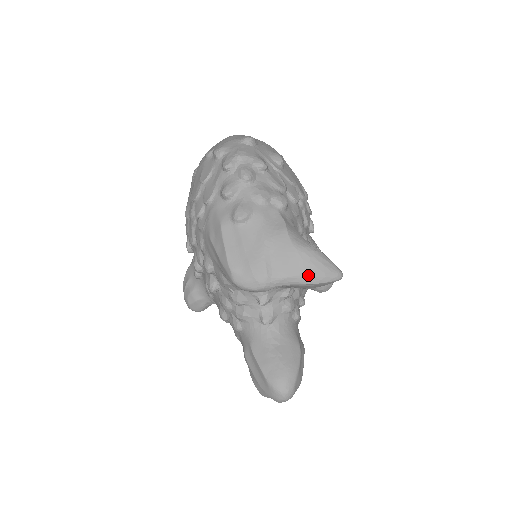
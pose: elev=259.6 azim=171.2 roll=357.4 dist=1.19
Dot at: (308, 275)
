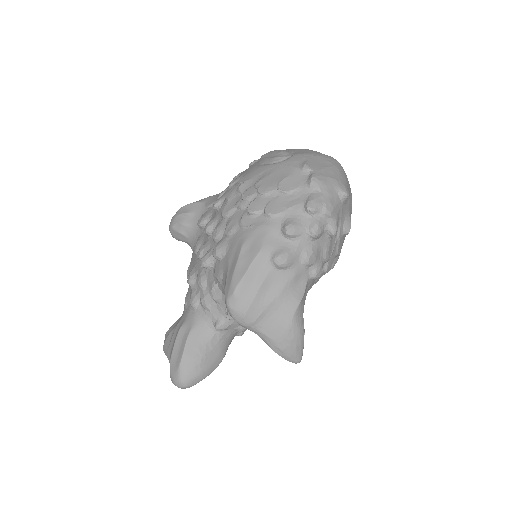
Dot at: (280, 347)
